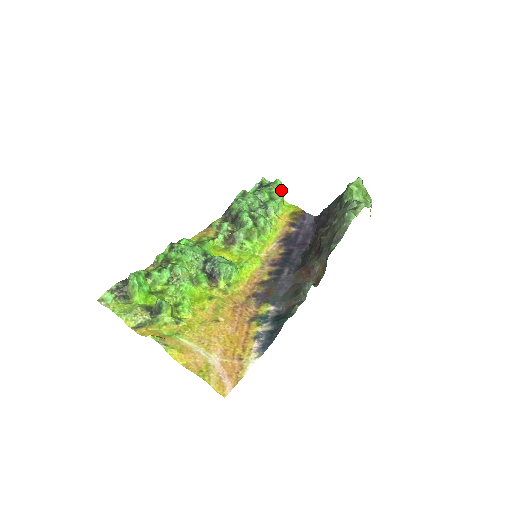
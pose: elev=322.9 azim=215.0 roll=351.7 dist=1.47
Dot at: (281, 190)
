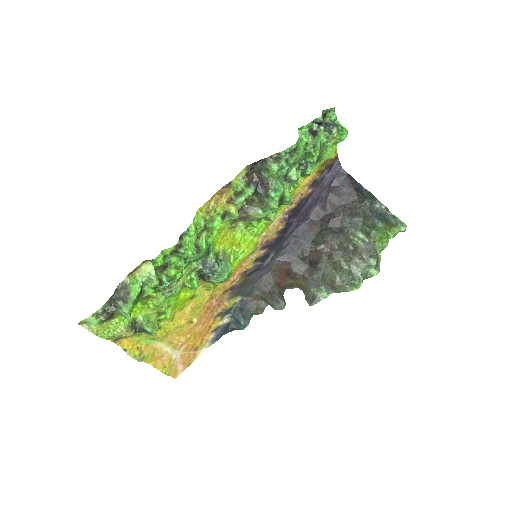
Dot at: occluded
